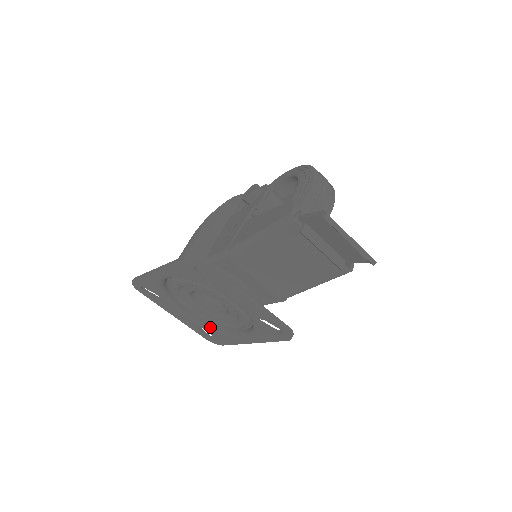
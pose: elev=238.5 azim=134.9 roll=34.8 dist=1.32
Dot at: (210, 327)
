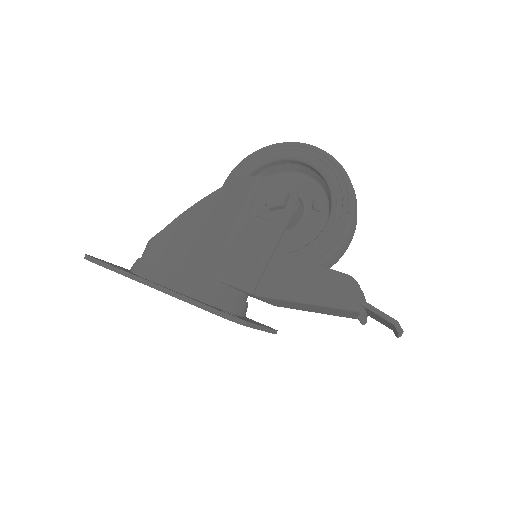
Dot at: occluded
